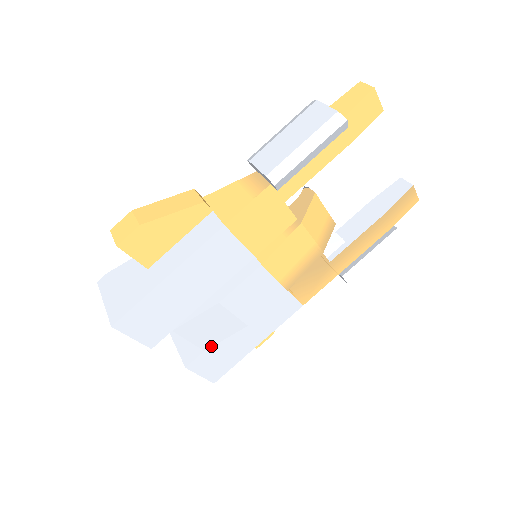
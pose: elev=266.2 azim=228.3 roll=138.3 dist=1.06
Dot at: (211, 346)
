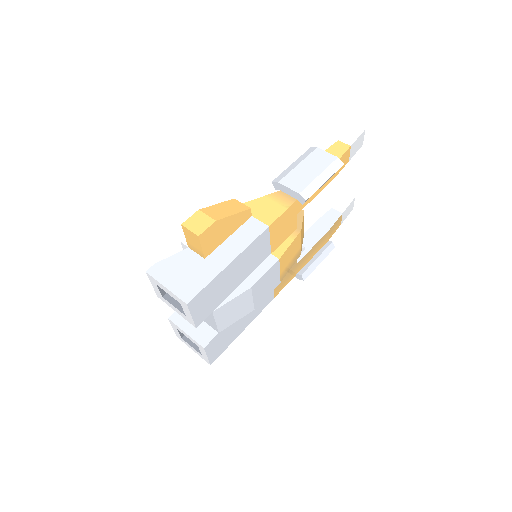
Dot at: (225, 328)
